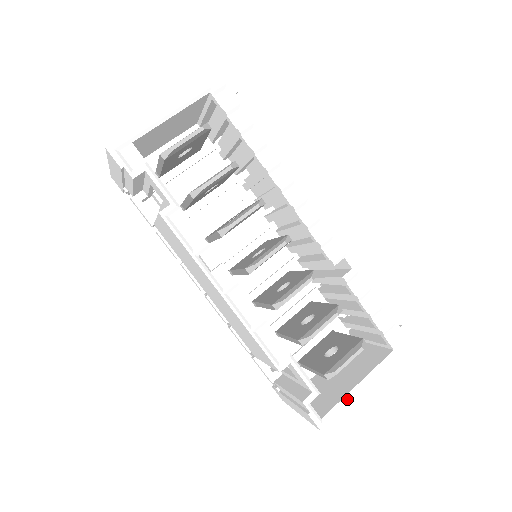
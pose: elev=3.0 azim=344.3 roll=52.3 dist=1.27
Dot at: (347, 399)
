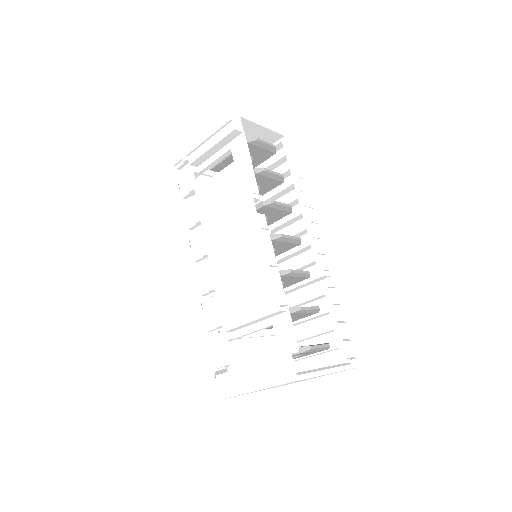
Dot at: (316, 371)
